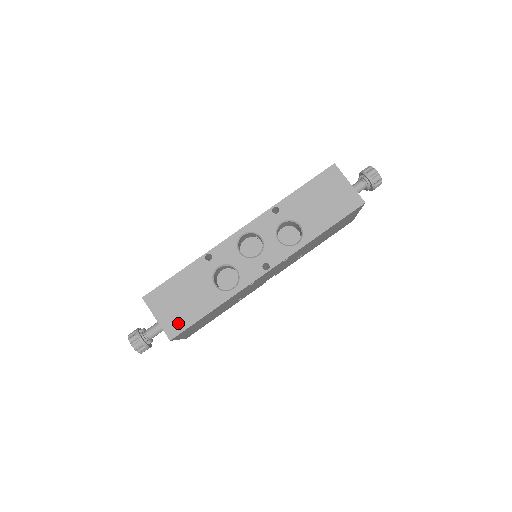
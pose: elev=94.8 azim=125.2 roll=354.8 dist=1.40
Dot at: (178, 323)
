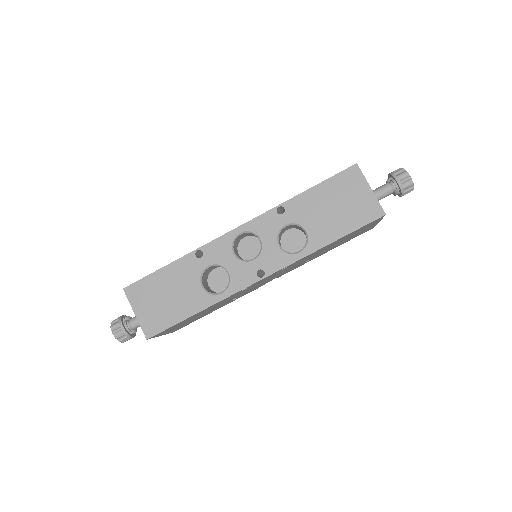
Dot at: (157, 322)
